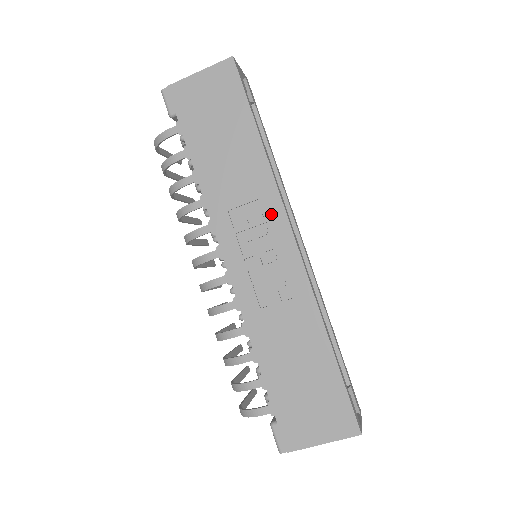
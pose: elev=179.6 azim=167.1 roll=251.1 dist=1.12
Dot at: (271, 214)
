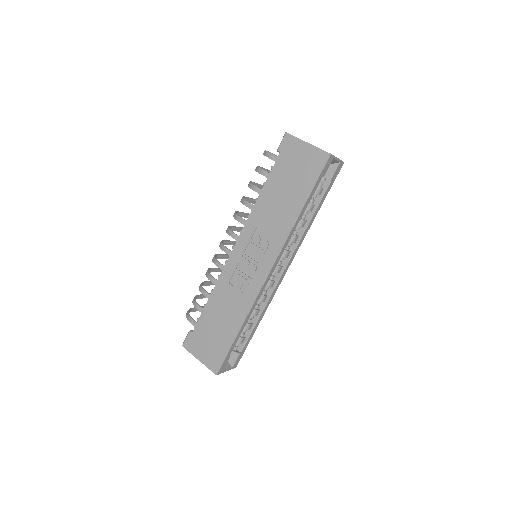
Dot at: (272, 249)
